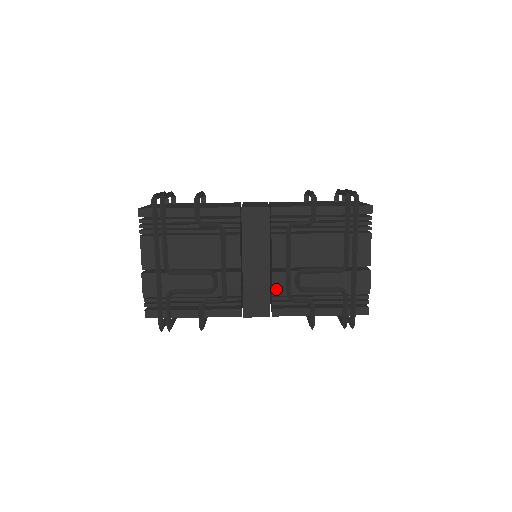
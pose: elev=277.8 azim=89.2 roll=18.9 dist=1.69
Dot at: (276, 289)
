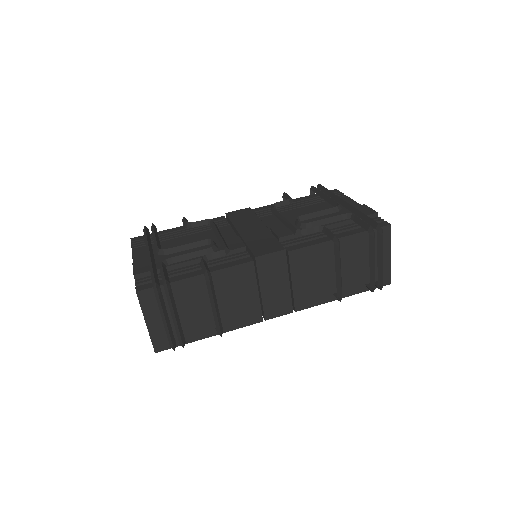
Dot at: (280, 234)
